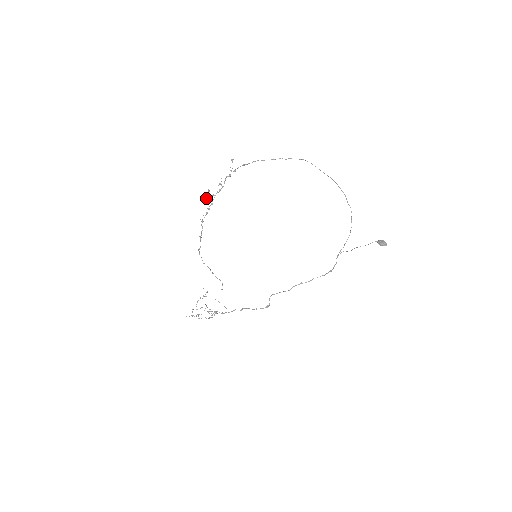
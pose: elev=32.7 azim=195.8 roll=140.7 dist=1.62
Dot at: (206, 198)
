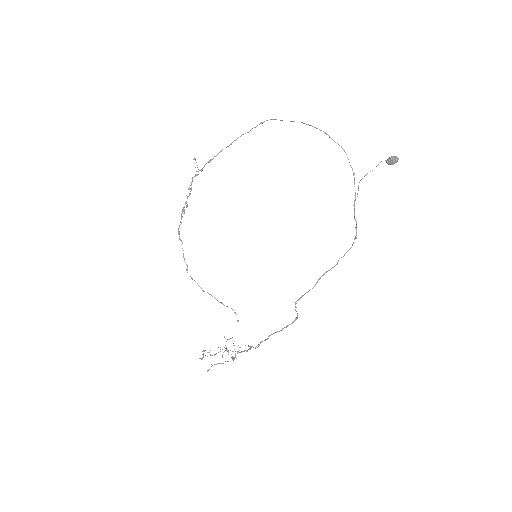
Dot at: (183, 213)
